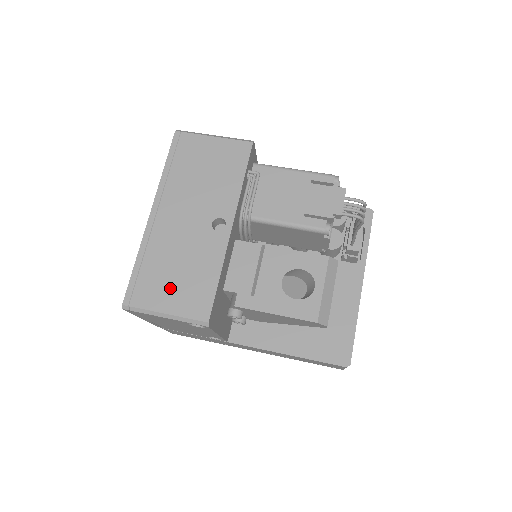
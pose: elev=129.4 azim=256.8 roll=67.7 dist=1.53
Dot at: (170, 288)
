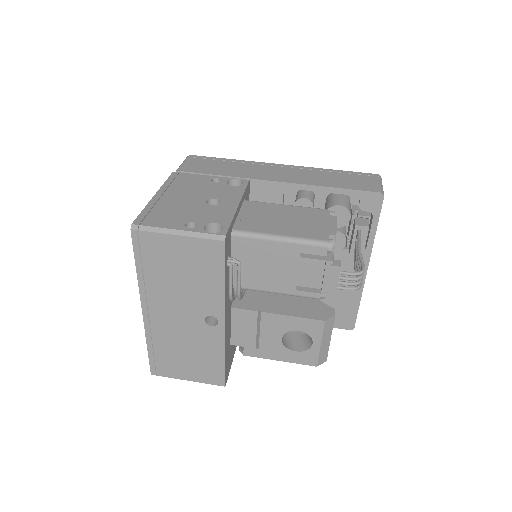
Dot at: (185, 366)
